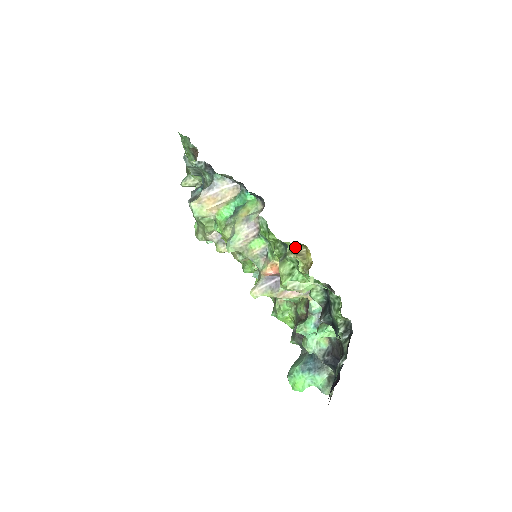
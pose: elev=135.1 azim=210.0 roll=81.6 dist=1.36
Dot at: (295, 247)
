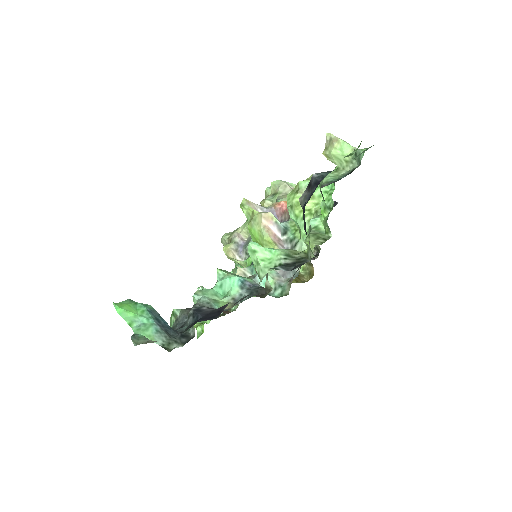
Dot at: (300, 272)
